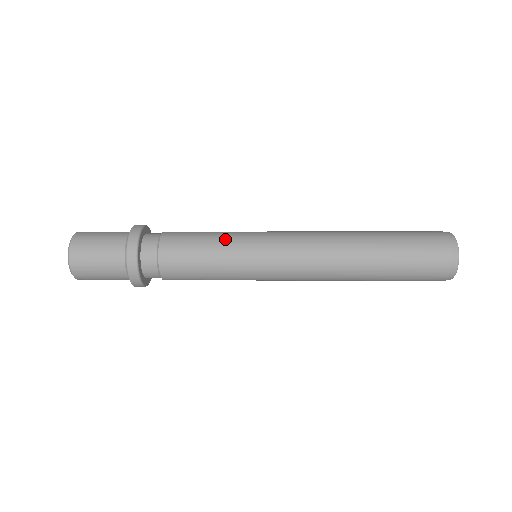
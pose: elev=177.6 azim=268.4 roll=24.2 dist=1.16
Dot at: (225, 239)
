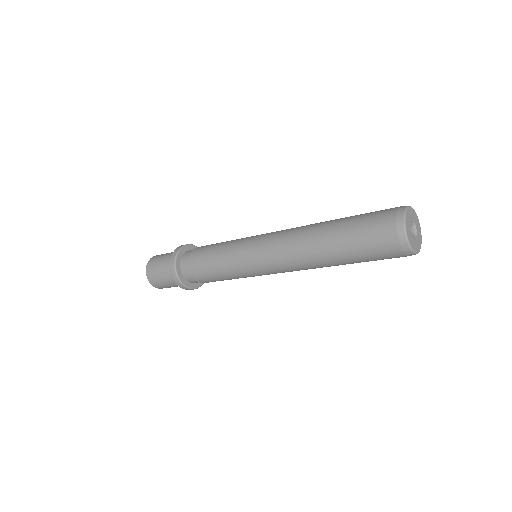
Dot at: (224, 257)
